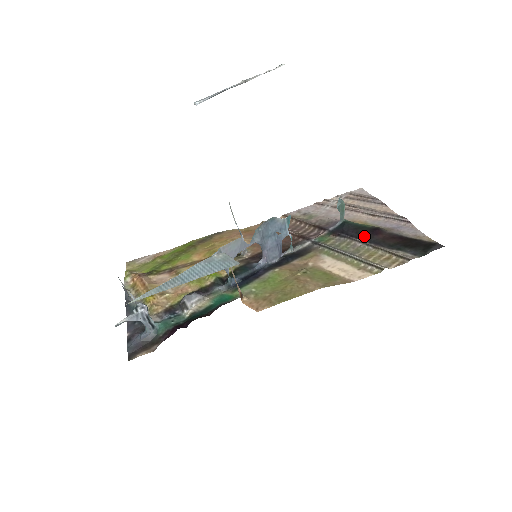
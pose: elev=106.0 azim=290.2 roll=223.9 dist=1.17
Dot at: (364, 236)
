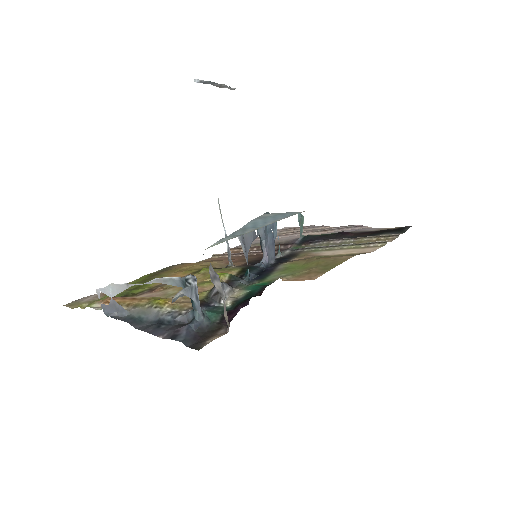
Dot at: (337, 237)
